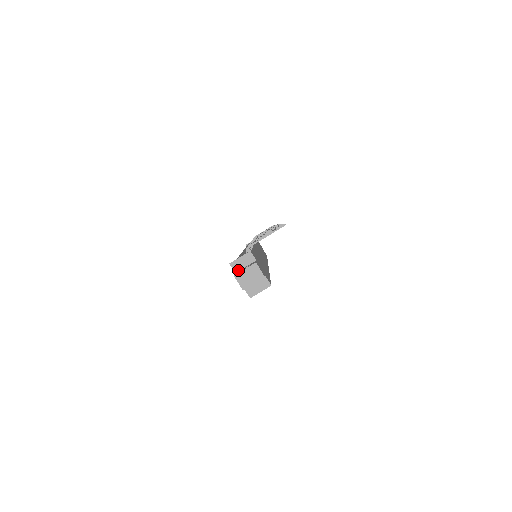
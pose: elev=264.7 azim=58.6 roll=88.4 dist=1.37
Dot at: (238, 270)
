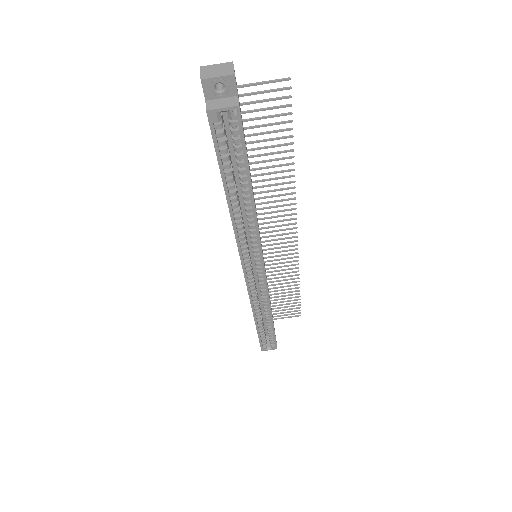
Dot at: occluded
